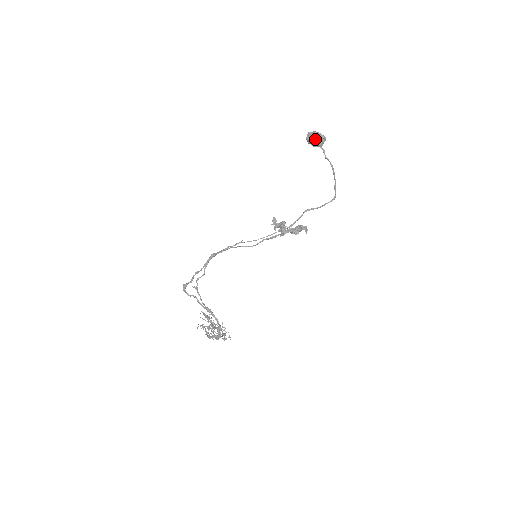
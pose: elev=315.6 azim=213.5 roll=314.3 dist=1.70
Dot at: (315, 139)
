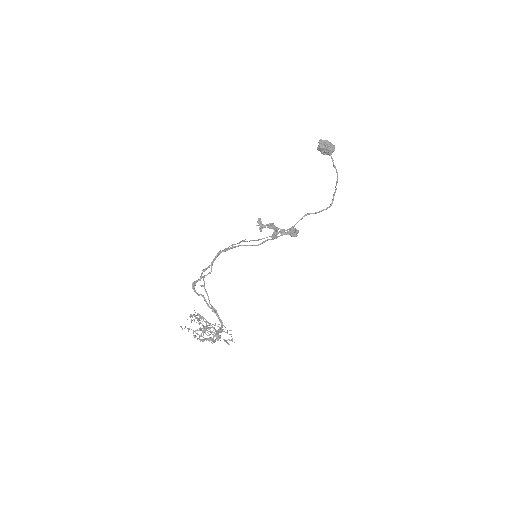
Dot at: (327, 147)
